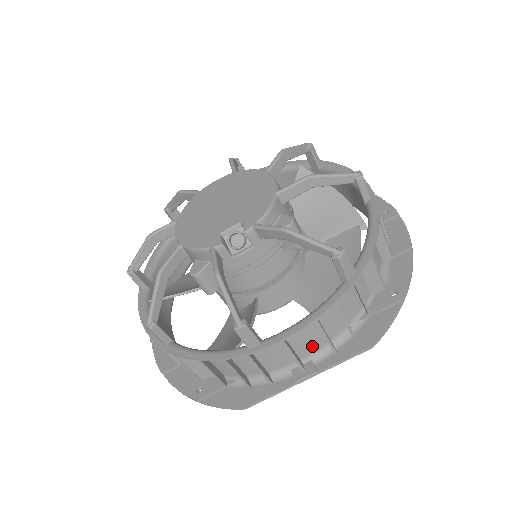
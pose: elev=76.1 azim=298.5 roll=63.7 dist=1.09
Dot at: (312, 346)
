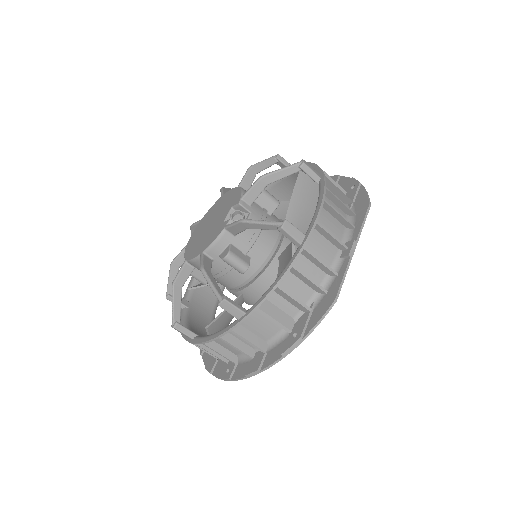
Dot at: (337, 232)
